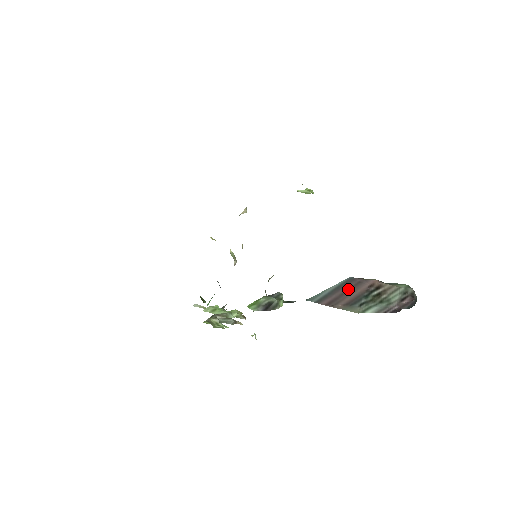
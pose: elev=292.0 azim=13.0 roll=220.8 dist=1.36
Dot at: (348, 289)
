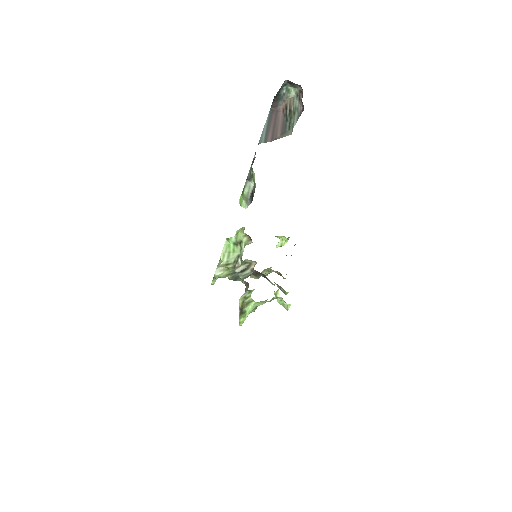
Dot at: (274, 121)
